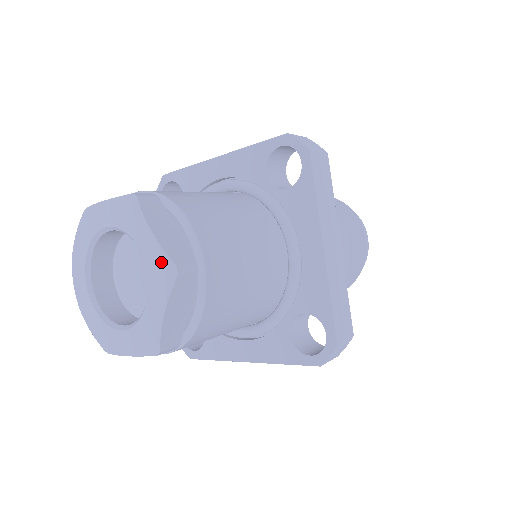
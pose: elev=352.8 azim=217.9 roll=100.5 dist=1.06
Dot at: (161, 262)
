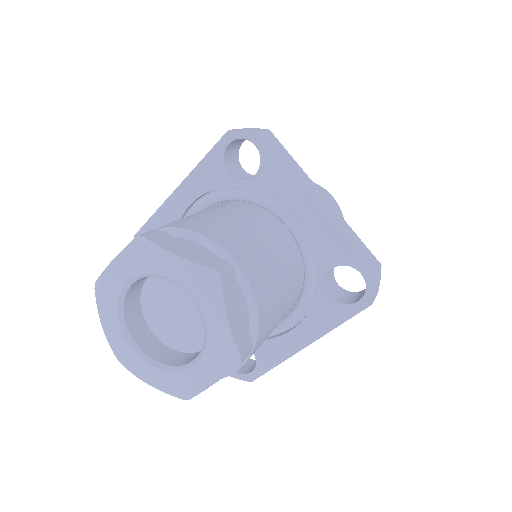
Dot at: (199, 275)
